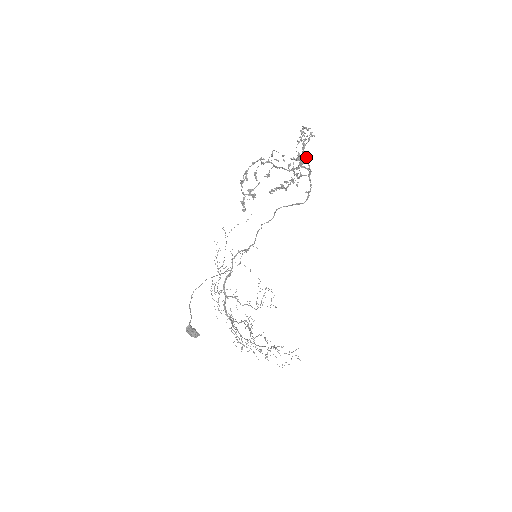
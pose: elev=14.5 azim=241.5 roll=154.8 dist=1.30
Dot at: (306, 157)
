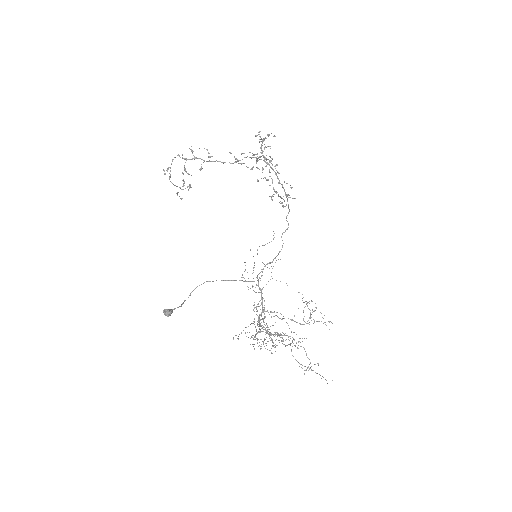
Dot at: (262, 153)
